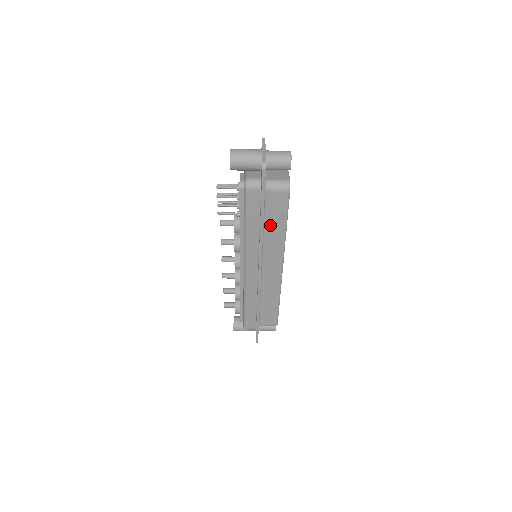
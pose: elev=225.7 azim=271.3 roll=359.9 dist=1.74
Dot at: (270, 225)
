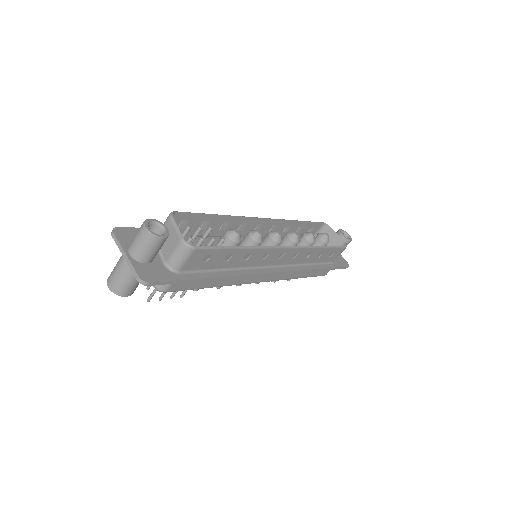
Dot at: (226, 263)
